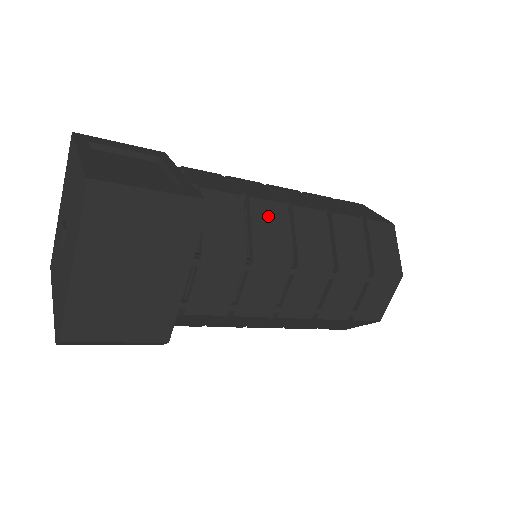
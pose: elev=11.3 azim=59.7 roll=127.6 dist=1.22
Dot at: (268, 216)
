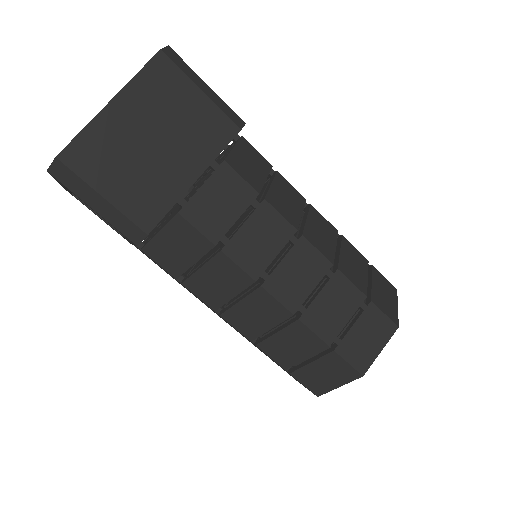
Dot at: (288, 191)
